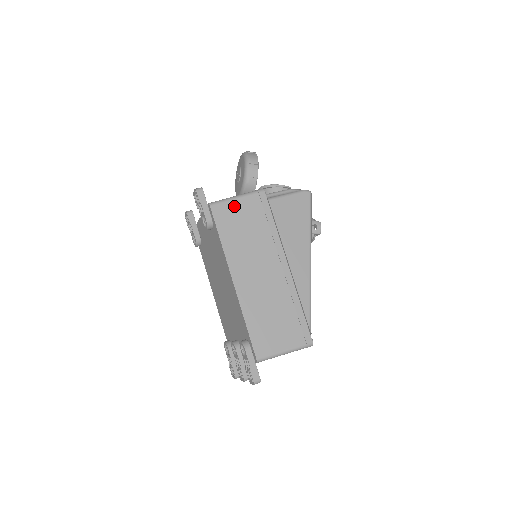
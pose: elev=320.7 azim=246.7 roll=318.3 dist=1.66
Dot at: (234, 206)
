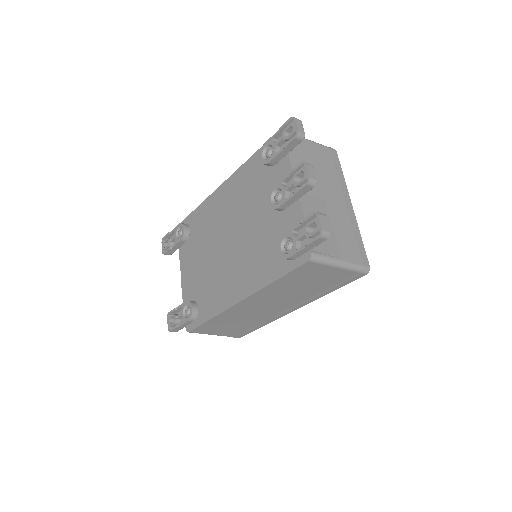
Dot at: occluded
